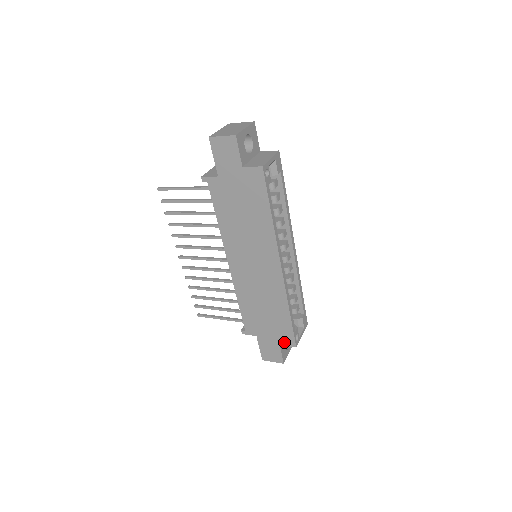
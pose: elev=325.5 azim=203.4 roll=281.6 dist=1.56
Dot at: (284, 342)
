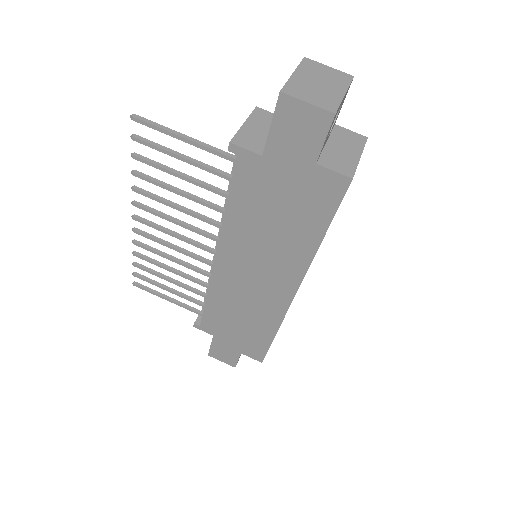
Dot at: (249, 353)
